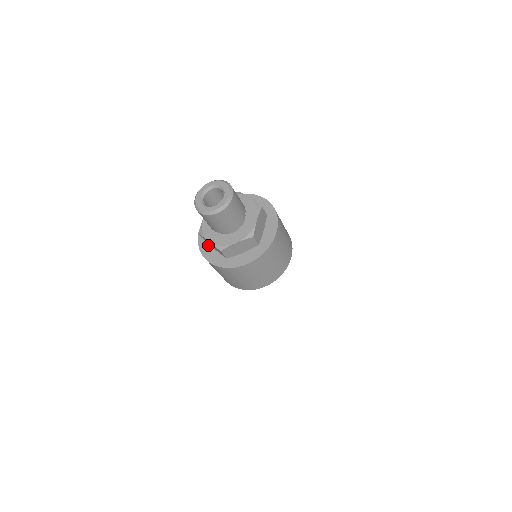
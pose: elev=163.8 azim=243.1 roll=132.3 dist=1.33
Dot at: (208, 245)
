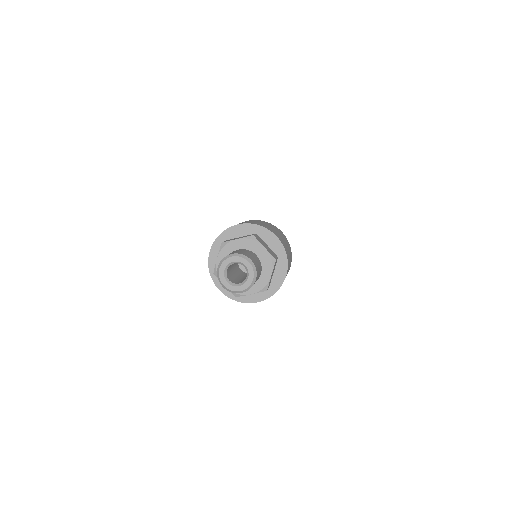
Dot at: occluded
